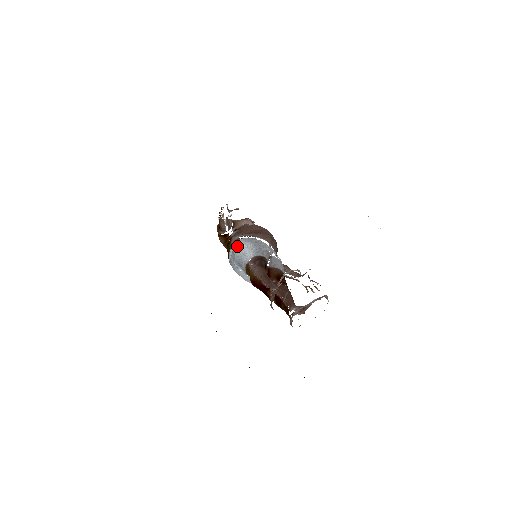
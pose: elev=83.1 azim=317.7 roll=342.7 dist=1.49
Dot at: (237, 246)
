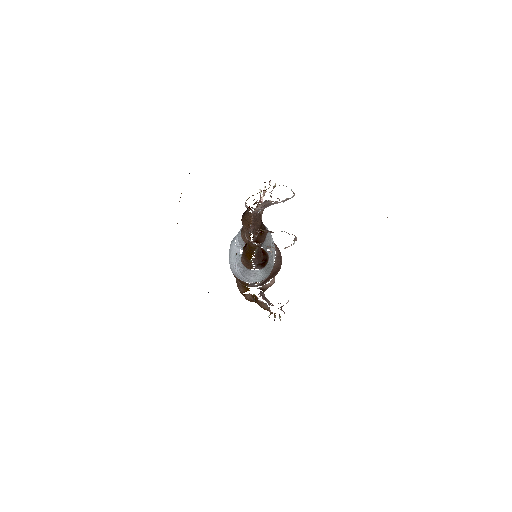
Dot at: occluded
